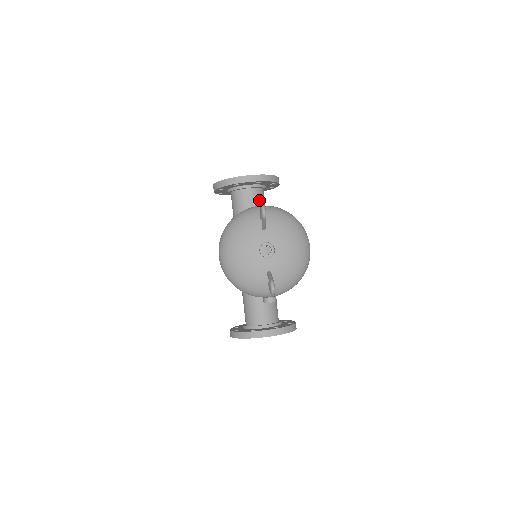
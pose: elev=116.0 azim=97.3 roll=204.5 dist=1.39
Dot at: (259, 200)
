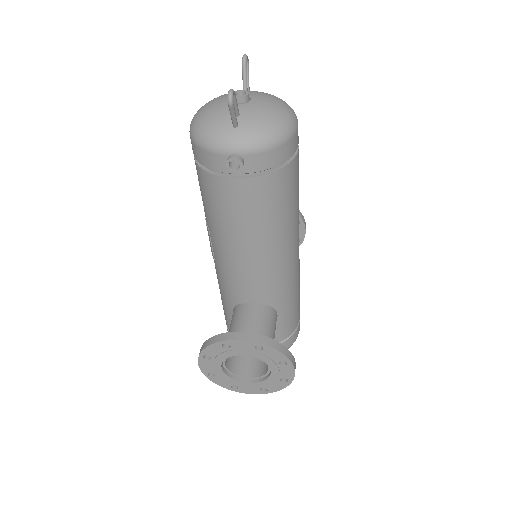
Dot at: occluded
